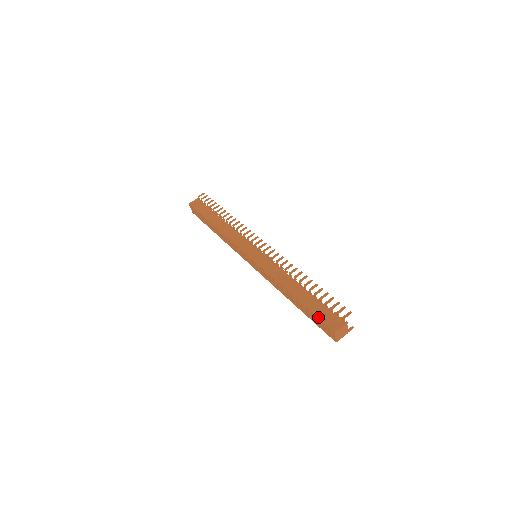
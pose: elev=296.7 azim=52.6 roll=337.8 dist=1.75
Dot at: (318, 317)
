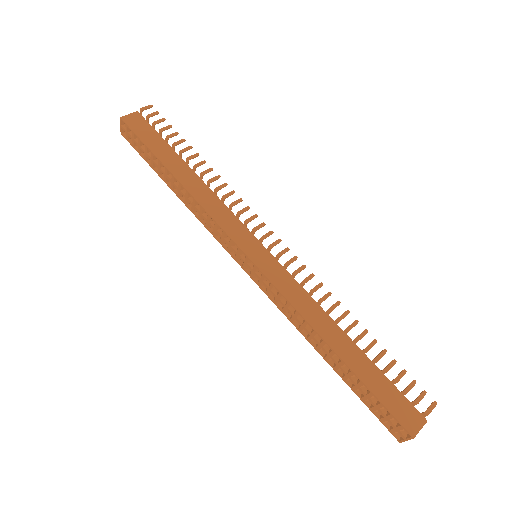
Dot at: (385, 404)
